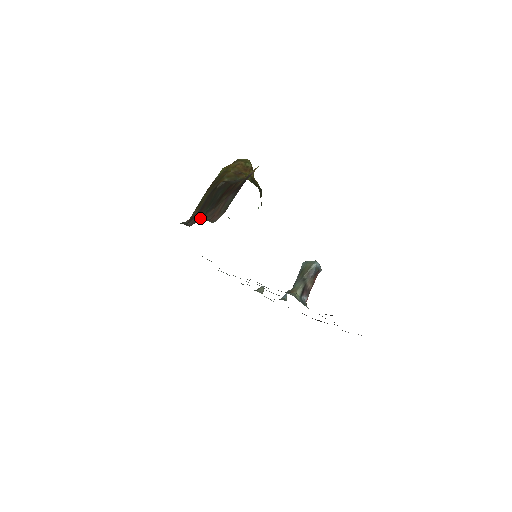
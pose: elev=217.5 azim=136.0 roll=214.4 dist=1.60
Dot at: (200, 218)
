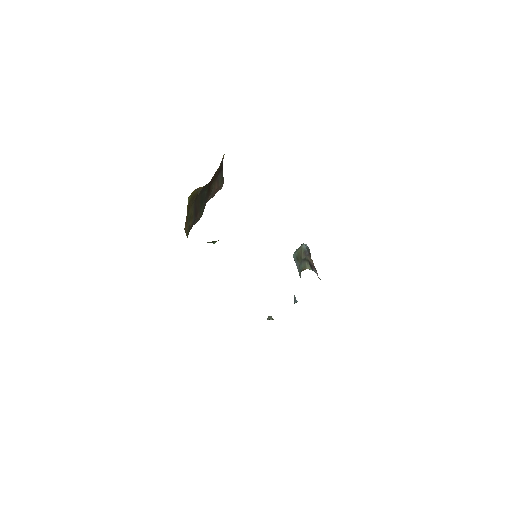
Dot at: (200, 217)
